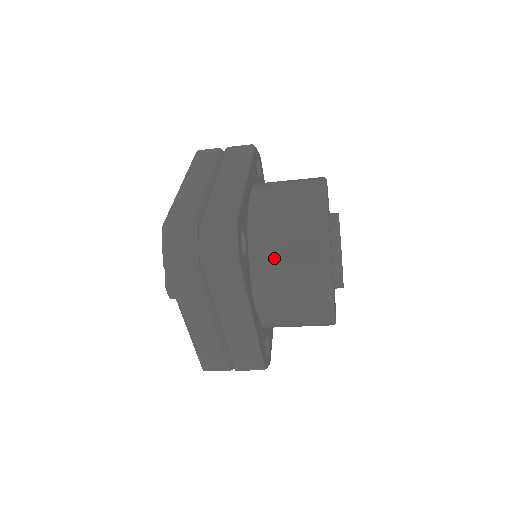
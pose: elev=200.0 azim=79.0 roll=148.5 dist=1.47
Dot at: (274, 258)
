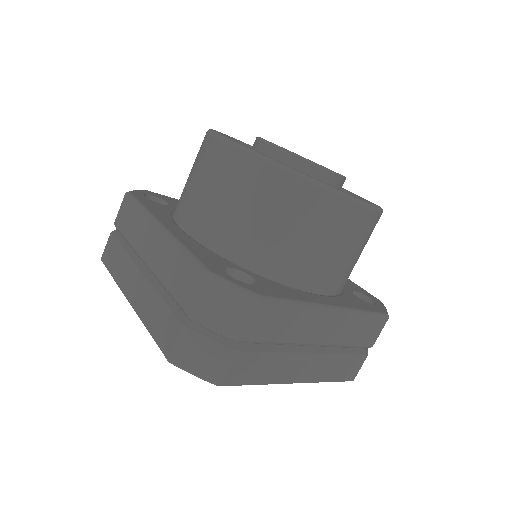
Dot at: occluded
